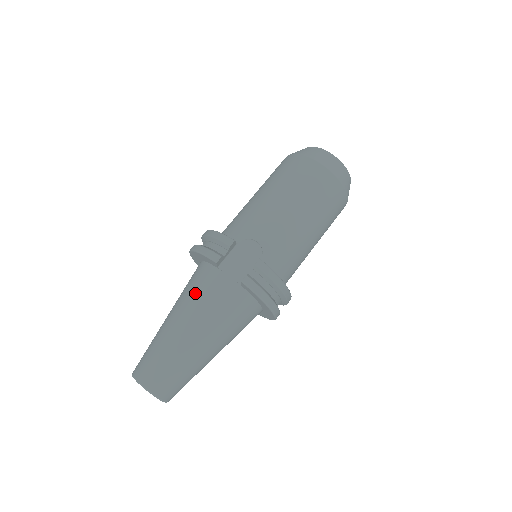
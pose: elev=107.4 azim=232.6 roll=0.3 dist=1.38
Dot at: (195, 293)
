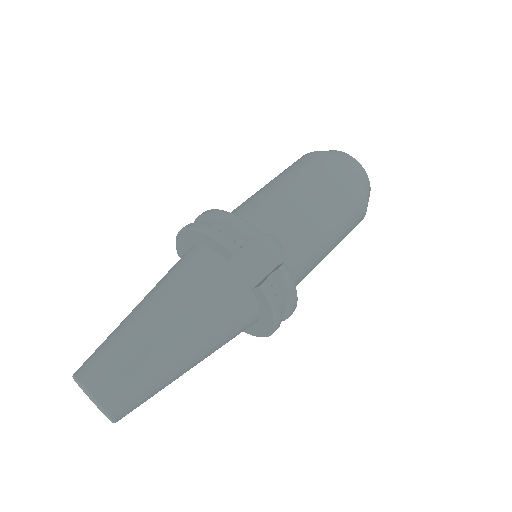
Dot at: (191, 285)
